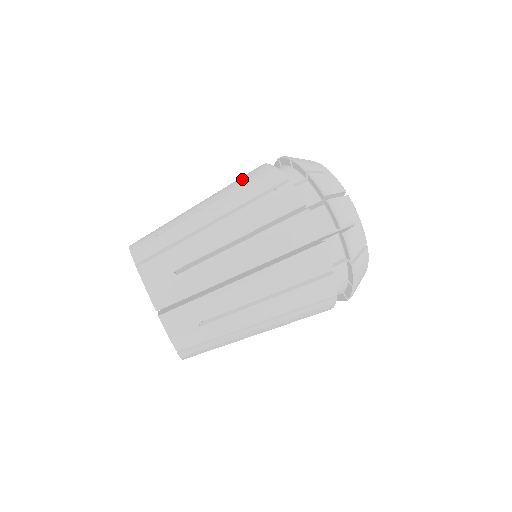
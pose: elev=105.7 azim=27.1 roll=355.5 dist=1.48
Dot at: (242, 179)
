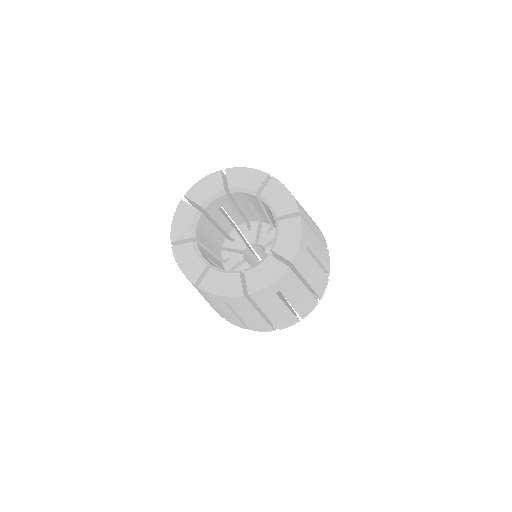
Dot at: occluded
